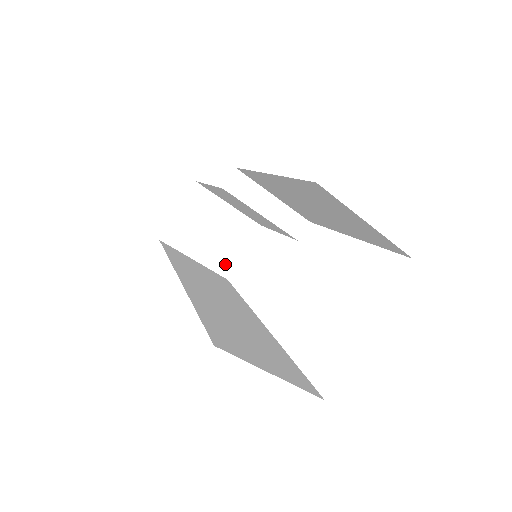
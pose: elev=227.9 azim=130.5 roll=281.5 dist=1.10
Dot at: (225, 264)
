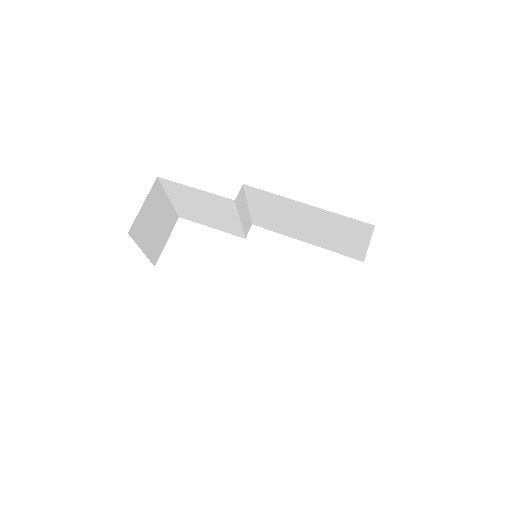
Dot at: (156, 253)
